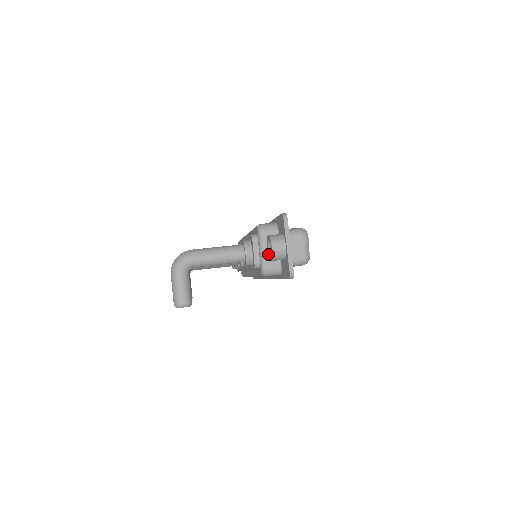
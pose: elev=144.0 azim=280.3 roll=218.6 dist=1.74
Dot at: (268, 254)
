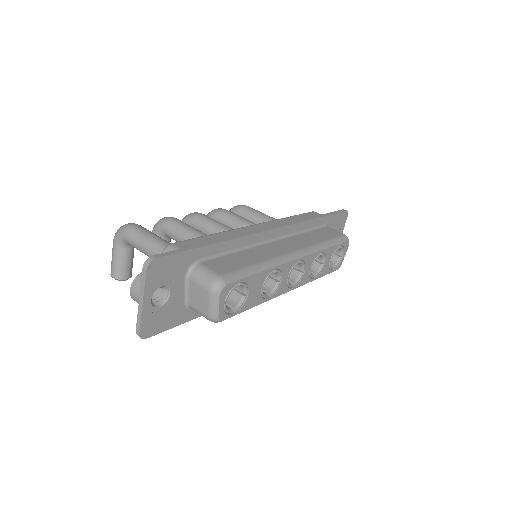
Dot at: occluded
